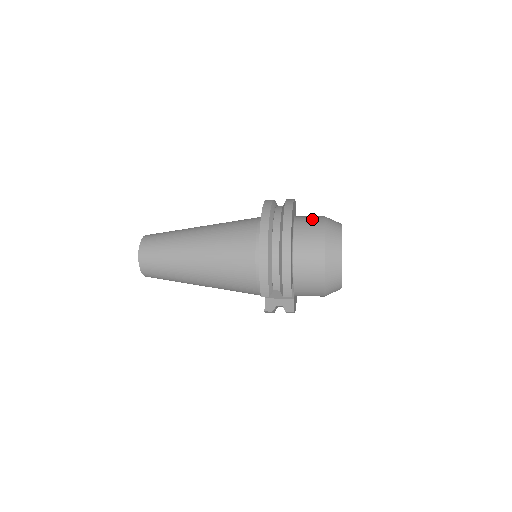
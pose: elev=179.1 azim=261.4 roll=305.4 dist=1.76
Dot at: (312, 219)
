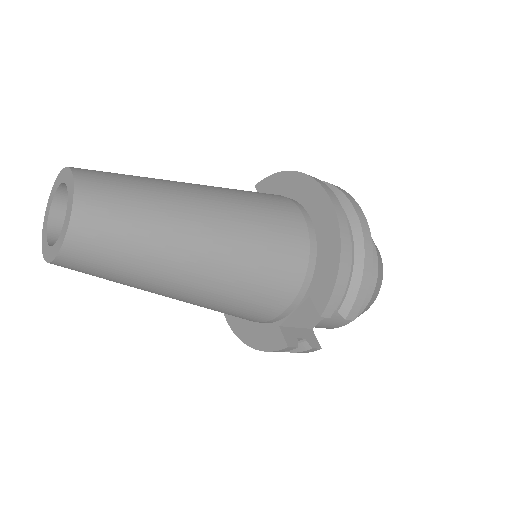
Dot at: occluded
